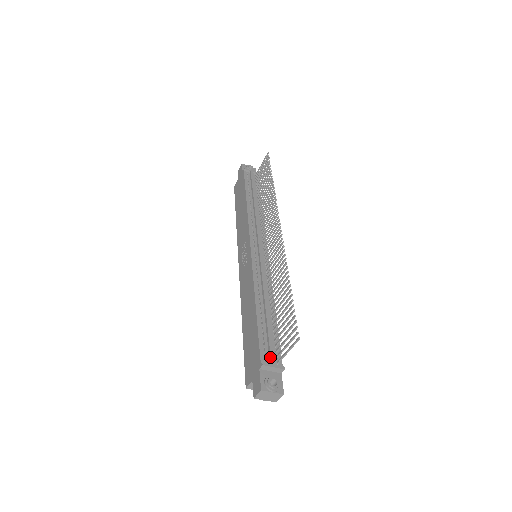
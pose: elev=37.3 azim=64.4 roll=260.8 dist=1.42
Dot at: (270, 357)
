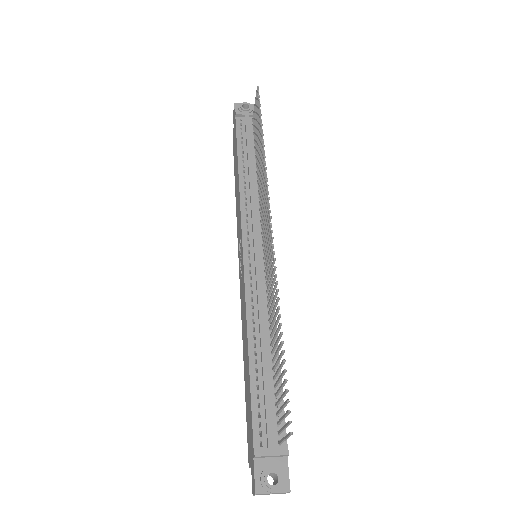
Dot at: (267, 439)
